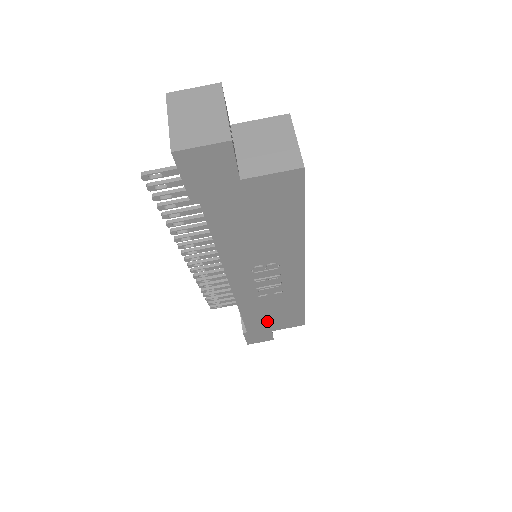
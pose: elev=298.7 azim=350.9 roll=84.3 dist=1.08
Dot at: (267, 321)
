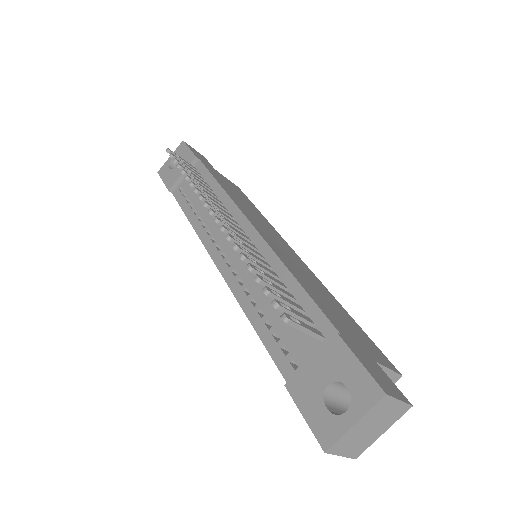
Dot at: occluded
